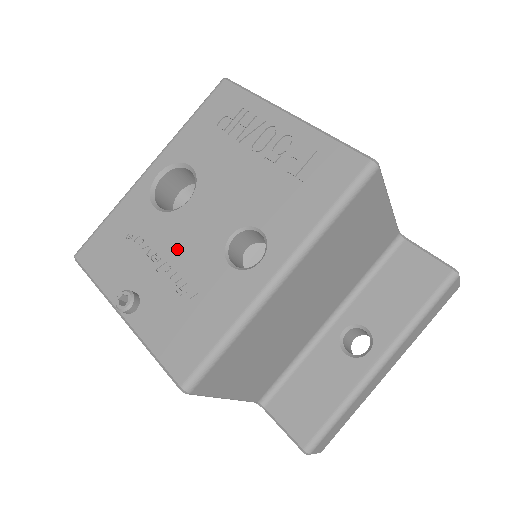
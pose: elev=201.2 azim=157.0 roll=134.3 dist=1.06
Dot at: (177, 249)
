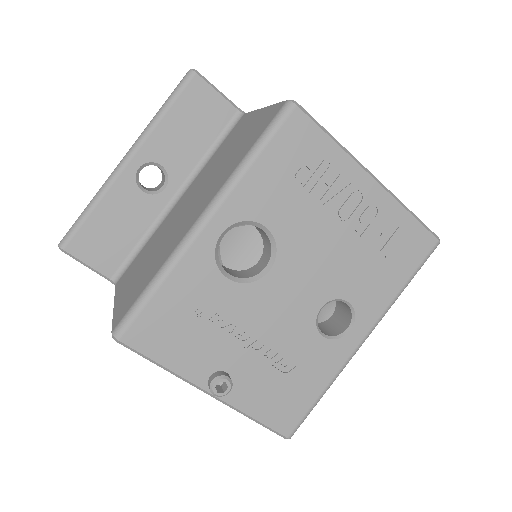
Dot at: (265, 324)
